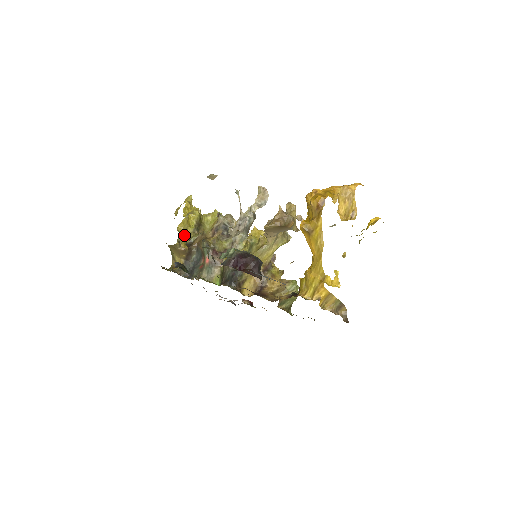
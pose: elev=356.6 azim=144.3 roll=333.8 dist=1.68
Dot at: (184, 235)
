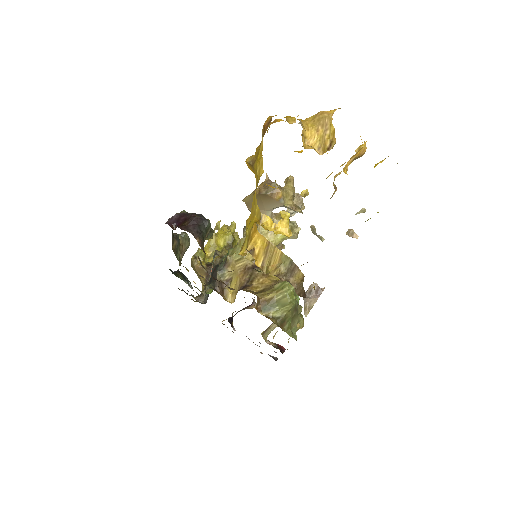
Dot at: occluded
